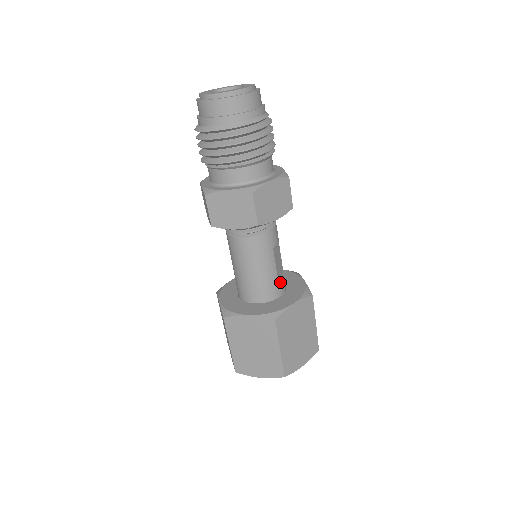
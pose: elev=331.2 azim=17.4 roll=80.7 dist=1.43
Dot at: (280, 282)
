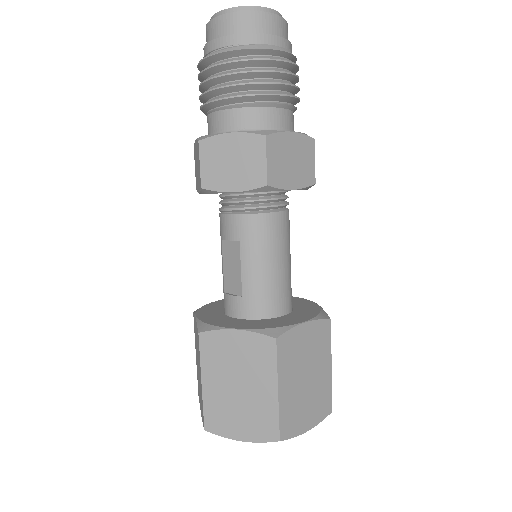
Dot at: occluded
